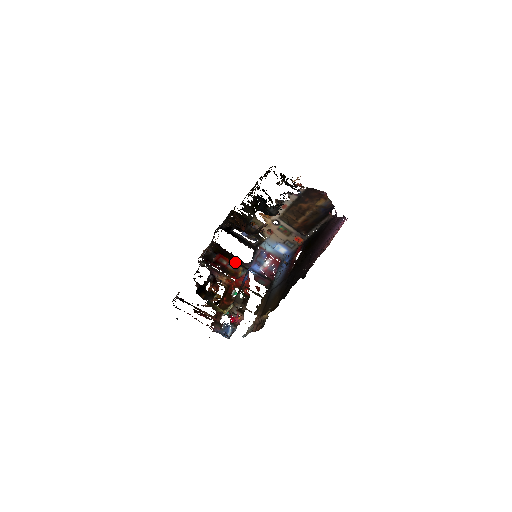
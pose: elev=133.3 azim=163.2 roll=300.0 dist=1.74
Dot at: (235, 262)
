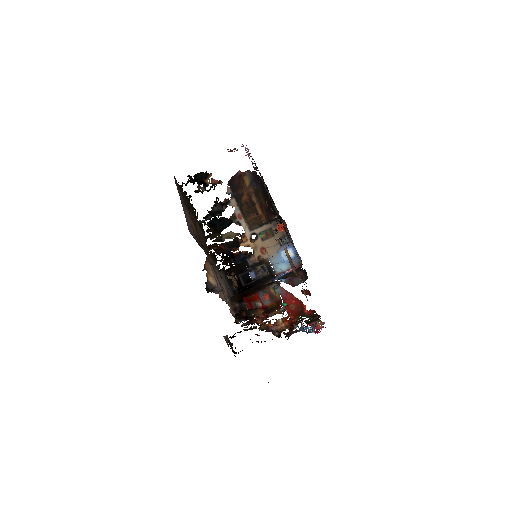
Dot at: (260, 289)
